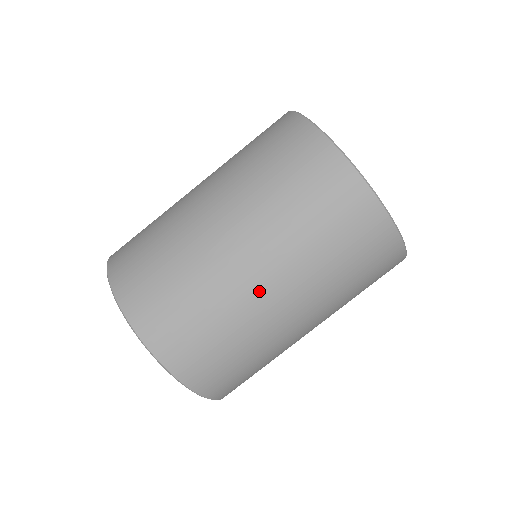
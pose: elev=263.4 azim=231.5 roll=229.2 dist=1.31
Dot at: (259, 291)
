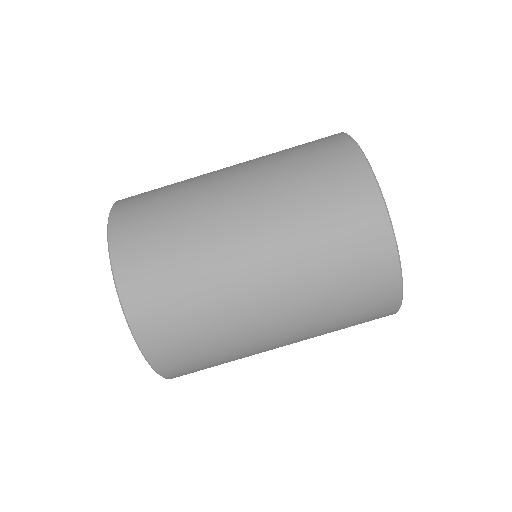
Dot at: (246, 276)
